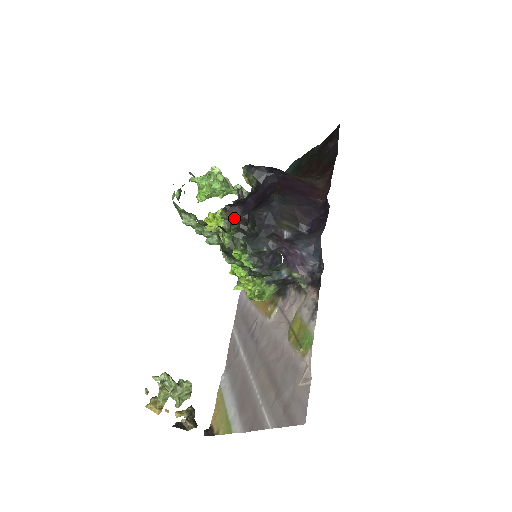
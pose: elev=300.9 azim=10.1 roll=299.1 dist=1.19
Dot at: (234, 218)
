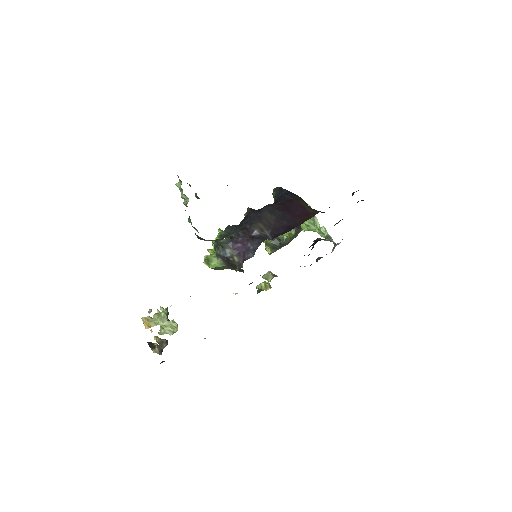
Dot at: occluded
